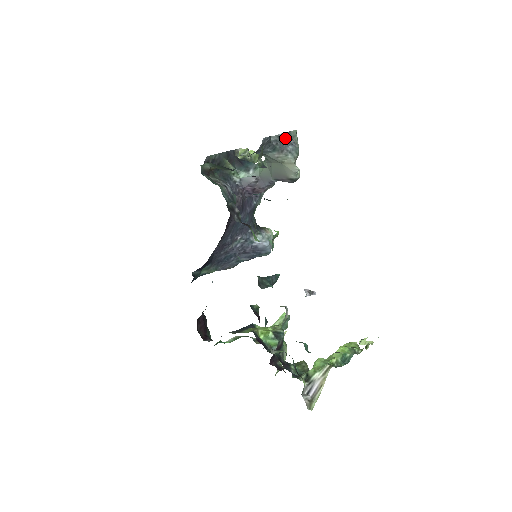
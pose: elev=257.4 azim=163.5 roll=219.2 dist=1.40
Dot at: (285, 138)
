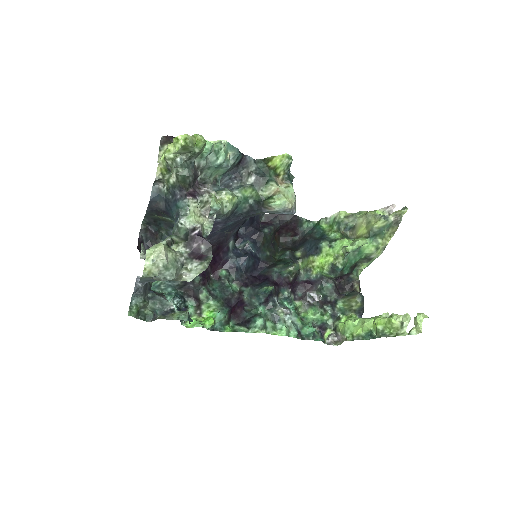
Dot at: occluded
